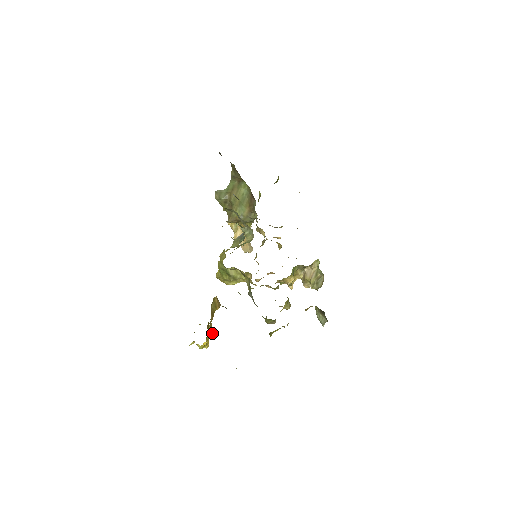
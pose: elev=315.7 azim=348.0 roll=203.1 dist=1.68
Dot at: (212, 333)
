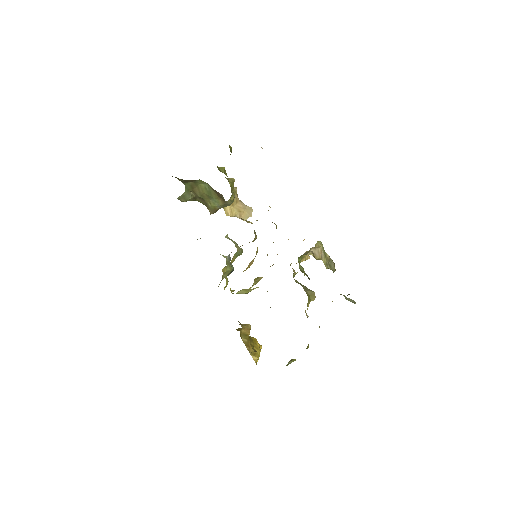
Dot at: (257, 355)
